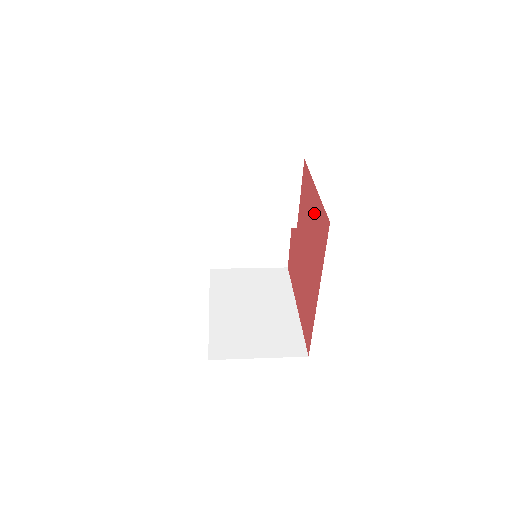
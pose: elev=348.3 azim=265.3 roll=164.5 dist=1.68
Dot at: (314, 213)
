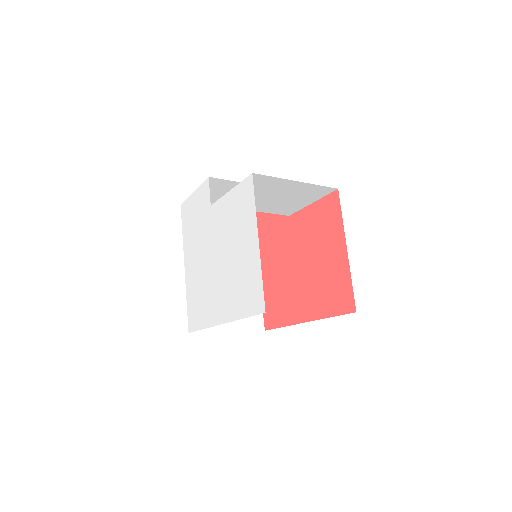
Dot at: (332, 262)
